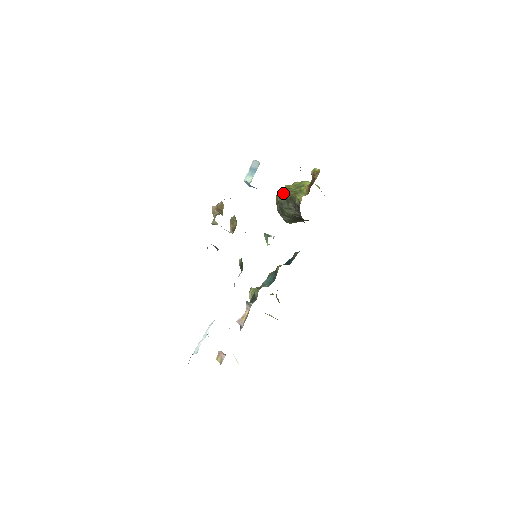
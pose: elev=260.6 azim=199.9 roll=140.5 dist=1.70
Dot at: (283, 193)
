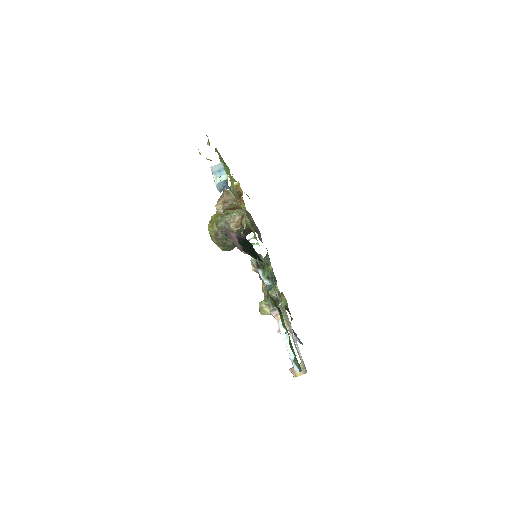
Dot at: (220, 217)
